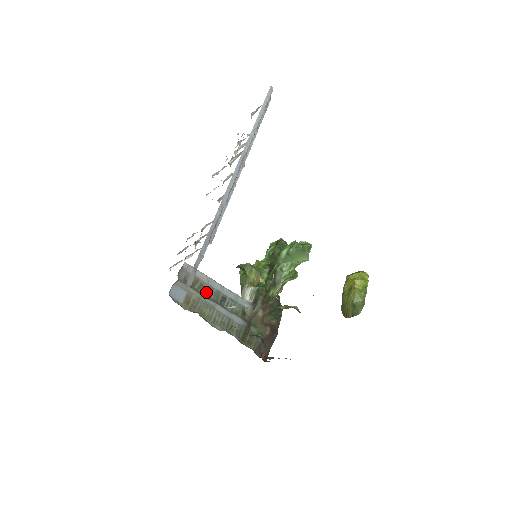
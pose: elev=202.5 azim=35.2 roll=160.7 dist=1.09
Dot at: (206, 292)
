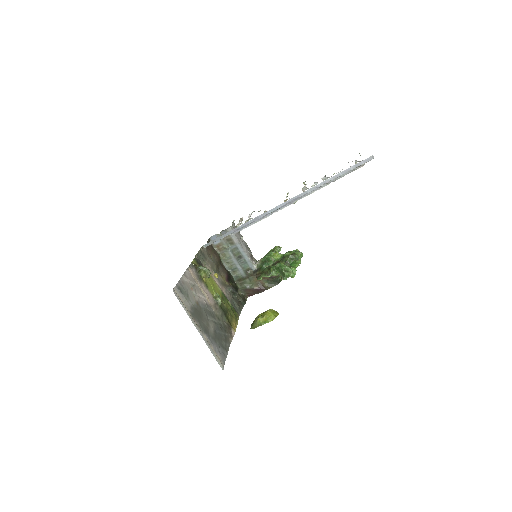
Dot at: (232, 248)
